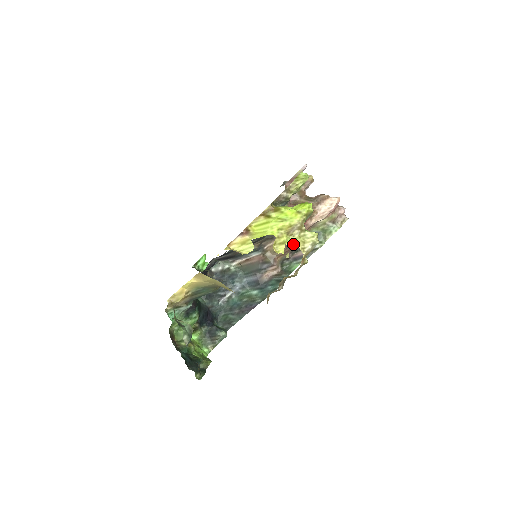
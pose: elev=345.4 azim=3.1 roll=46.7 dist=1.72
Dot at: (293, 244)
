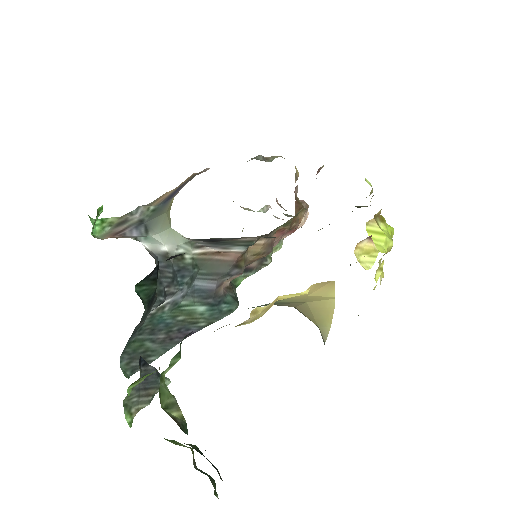
Dot at: (382, 274)
